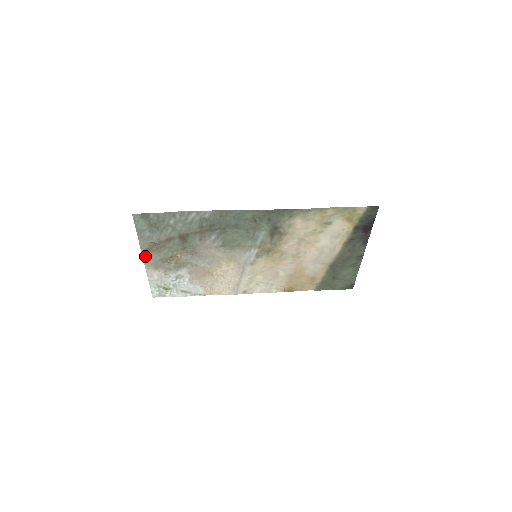
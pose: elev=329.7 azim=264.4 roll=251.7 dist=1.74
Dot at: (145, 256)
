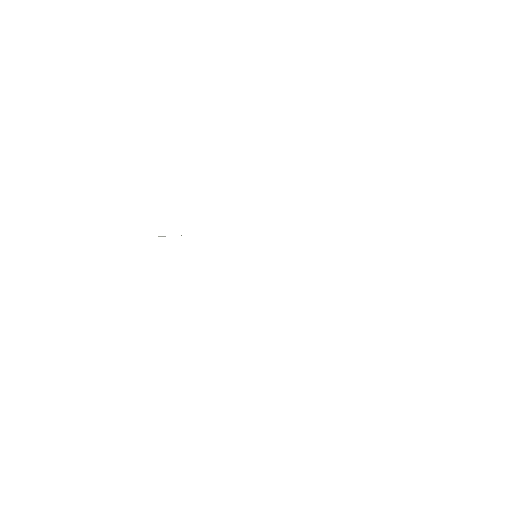
Dot at: occluded
